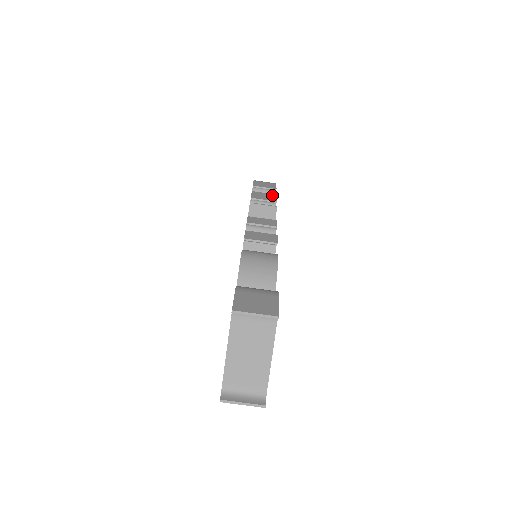
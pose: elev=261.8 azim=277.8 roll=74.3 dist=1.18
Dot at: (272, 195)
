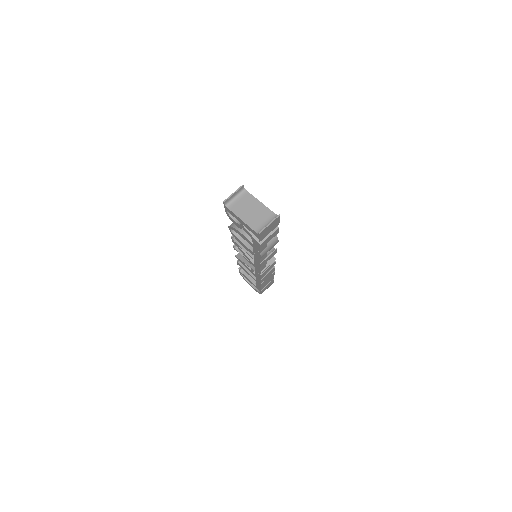
Dot at: occluded
